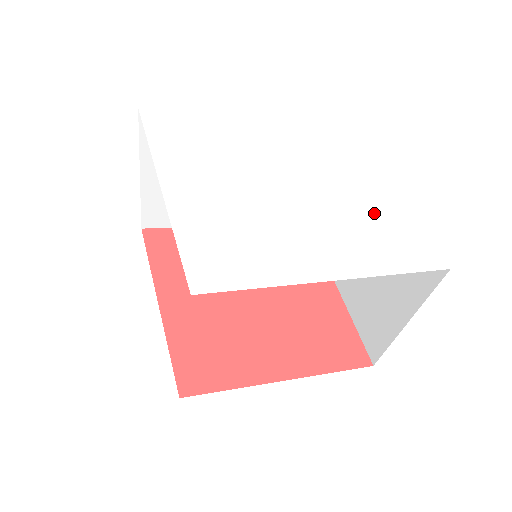
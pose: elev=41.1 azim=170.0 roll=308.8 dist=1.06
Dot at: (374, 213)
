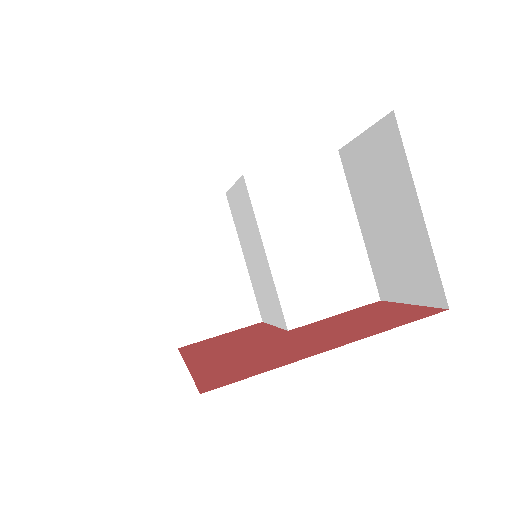
Dot at: occluded
